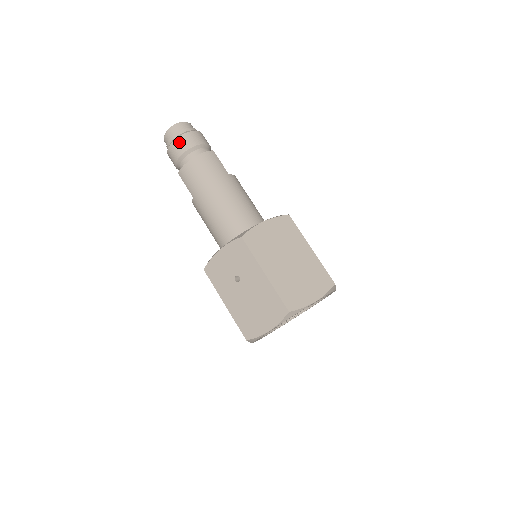
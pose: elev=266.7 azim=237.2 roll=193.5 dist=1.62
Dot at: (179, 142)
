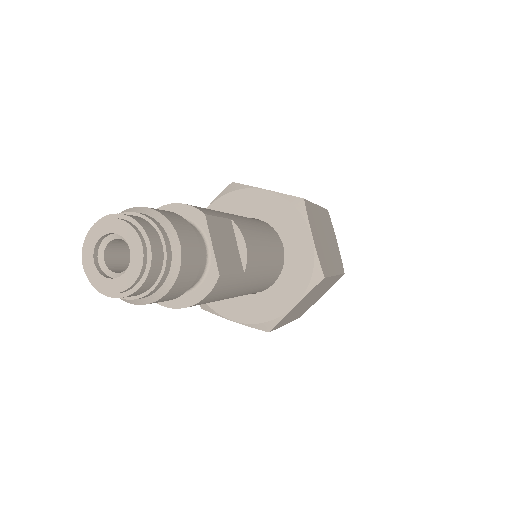
Dot at: occluded
